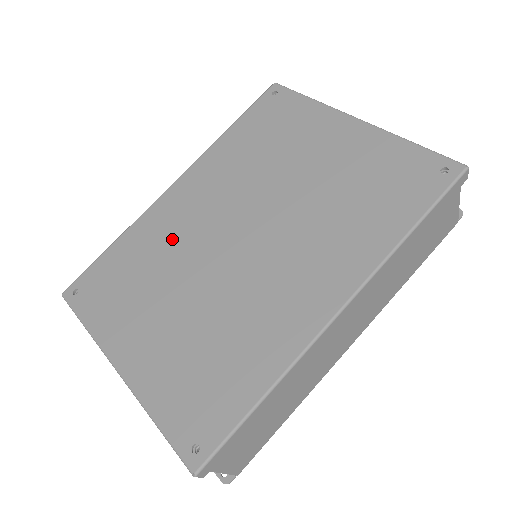
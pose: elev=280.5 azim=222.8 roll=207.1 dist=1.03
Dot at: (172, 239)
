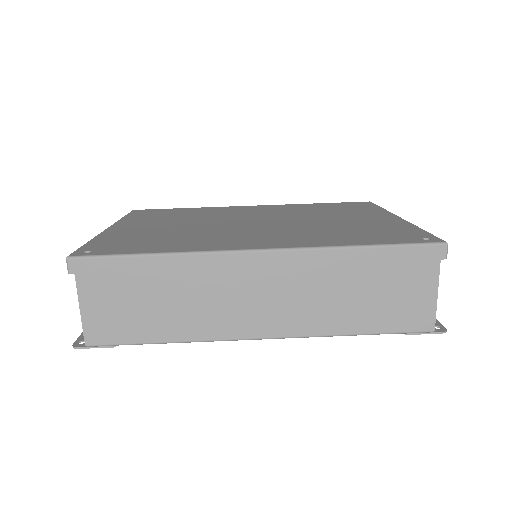
Dot at: (217, 214)
